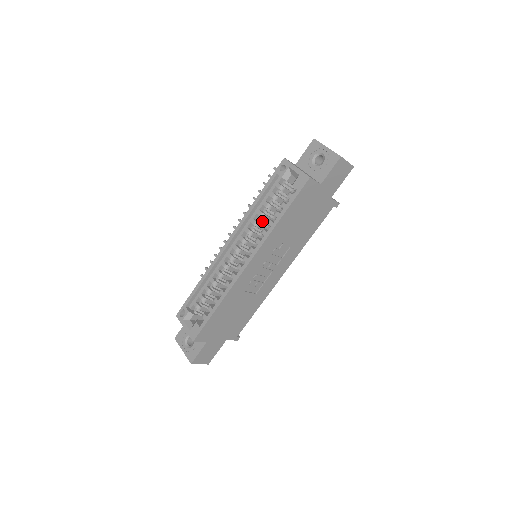
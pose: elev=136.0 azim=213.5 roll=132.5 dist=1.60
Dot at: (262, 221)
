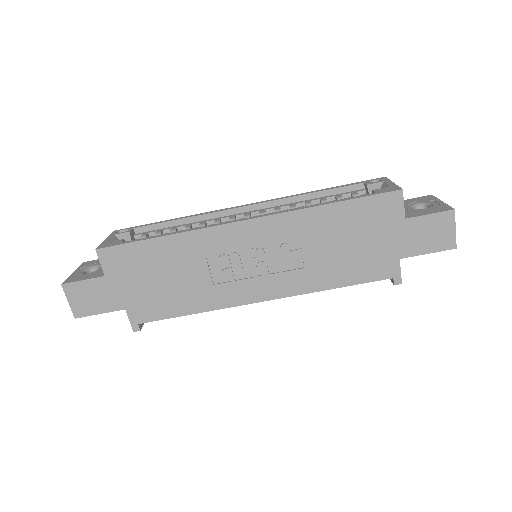
Dot at: occluded
